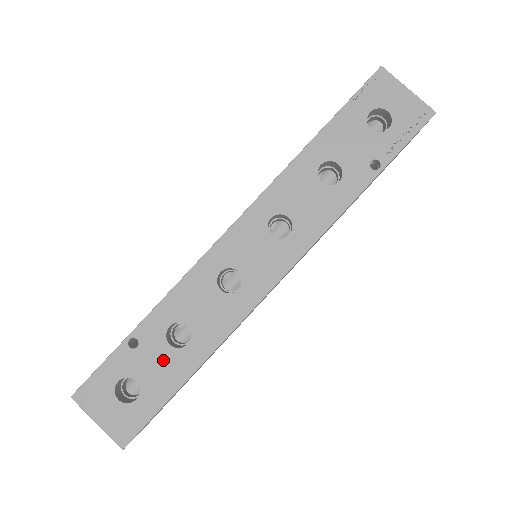
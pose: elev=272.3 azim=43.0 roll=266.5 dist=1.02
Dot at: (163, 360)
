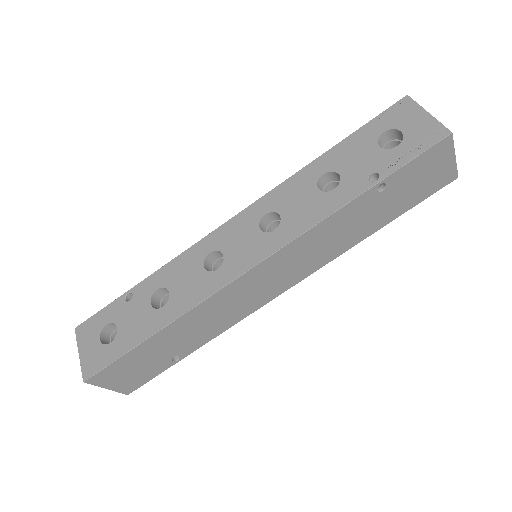
Dot at: (141, 316)
